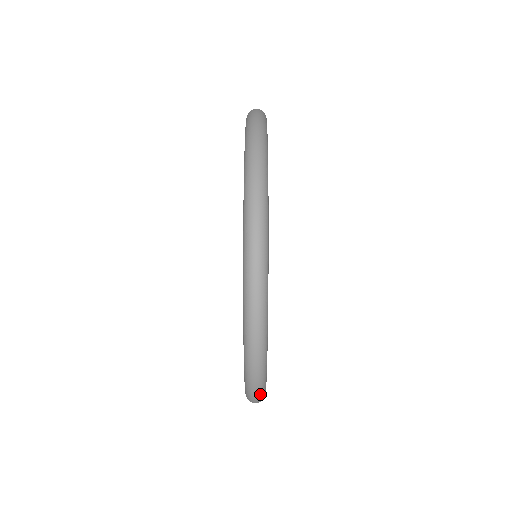
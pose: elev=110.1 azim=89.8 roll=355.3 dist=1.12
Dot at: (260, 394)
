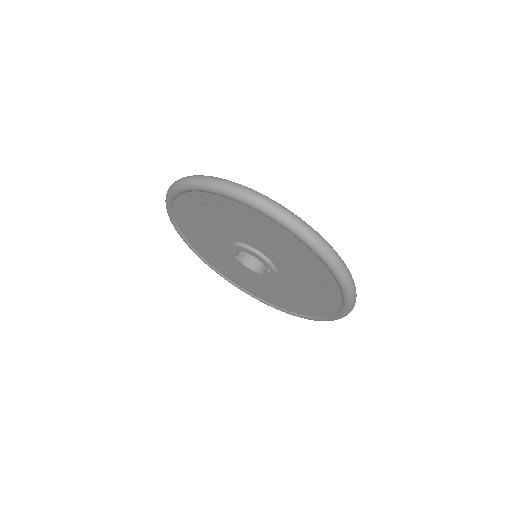
Dot at: (345, 267)
